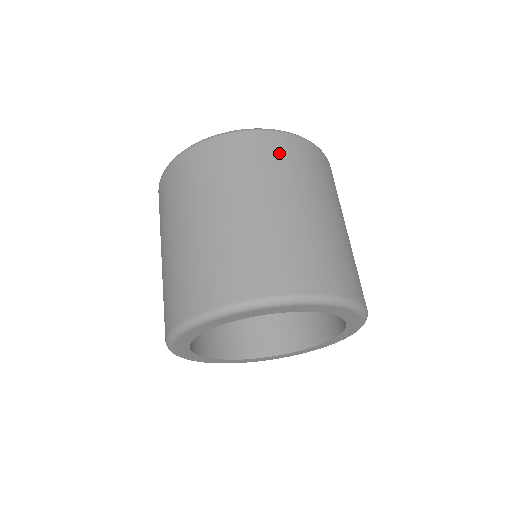
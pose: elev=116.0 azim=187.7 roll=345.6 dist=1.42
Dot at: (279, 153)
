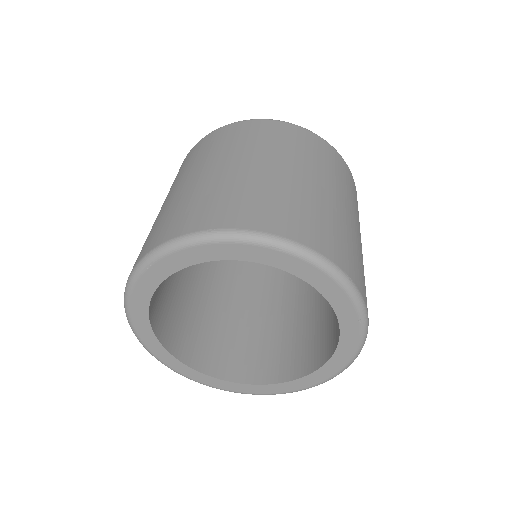
Dot at: (217, 140)
